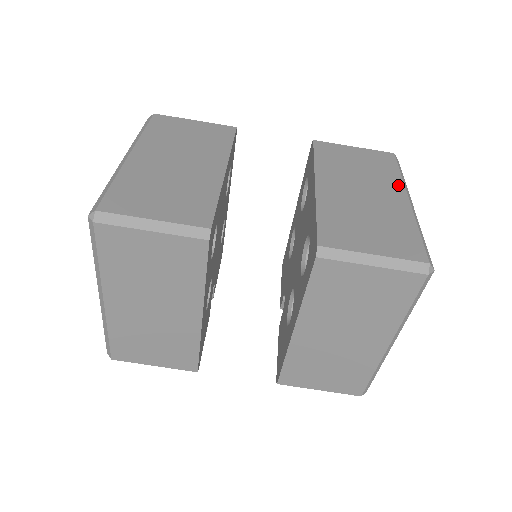
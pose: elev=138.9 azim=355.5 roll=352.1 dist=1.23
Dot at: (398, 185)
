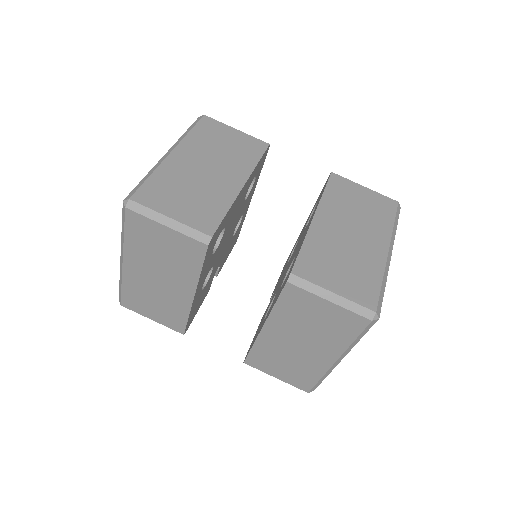
Dot at: (386, 234)
